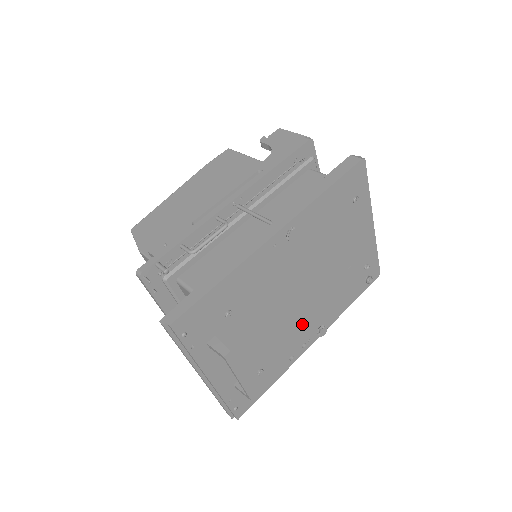
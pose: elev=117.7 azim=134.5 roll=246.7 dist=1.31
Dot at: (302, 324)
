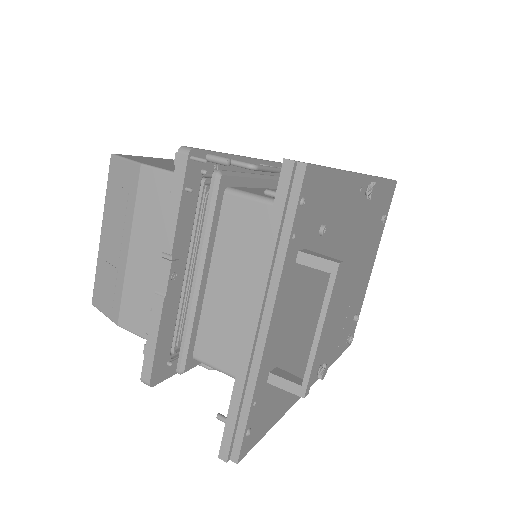
Dot at: occluded
